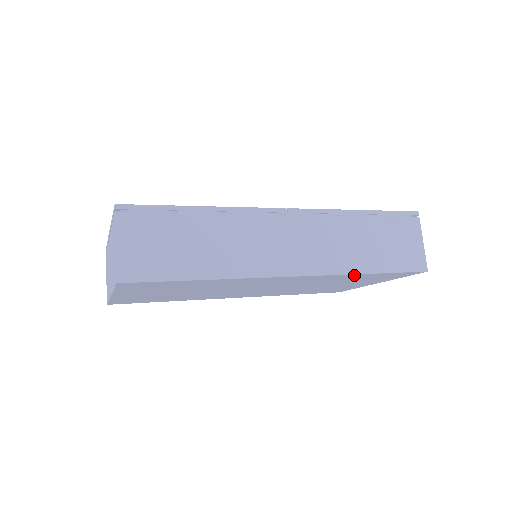
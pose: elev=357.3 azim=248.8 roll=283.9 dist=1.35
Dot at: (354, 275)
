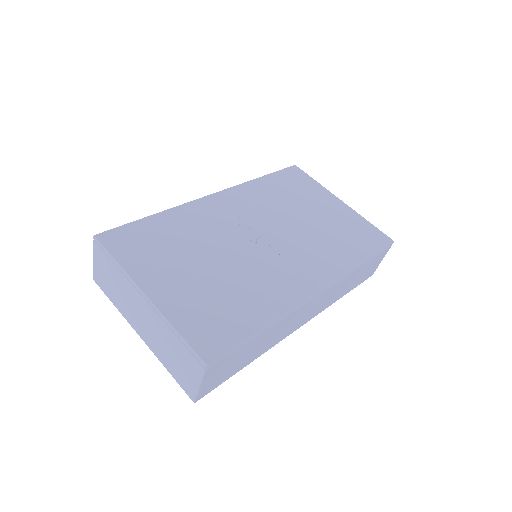
Dot at: occluded
